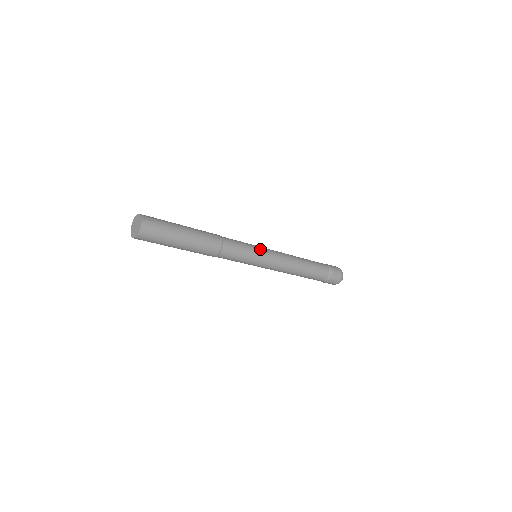
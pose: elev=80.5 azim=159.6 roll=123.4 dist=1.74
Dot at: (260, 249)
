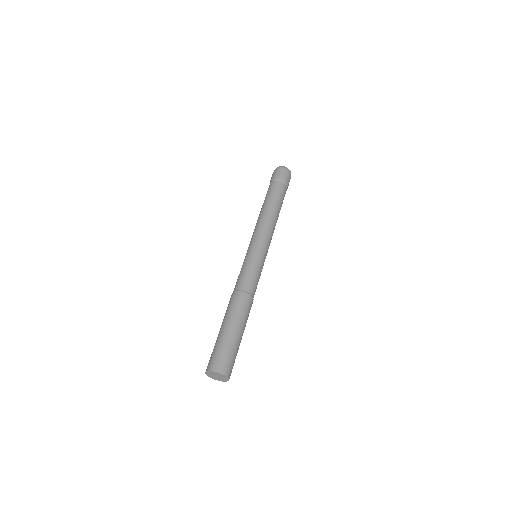
Dot at: (259, 253)
